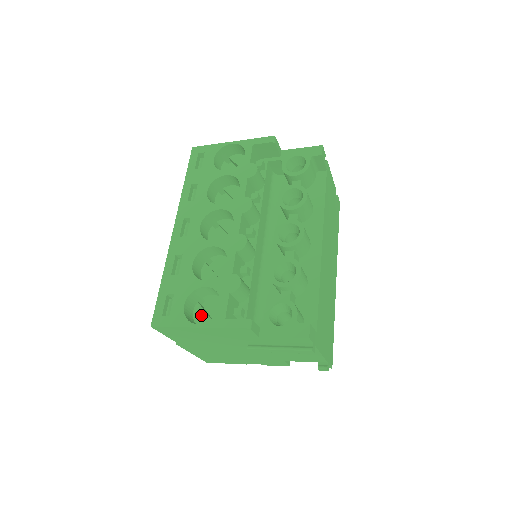
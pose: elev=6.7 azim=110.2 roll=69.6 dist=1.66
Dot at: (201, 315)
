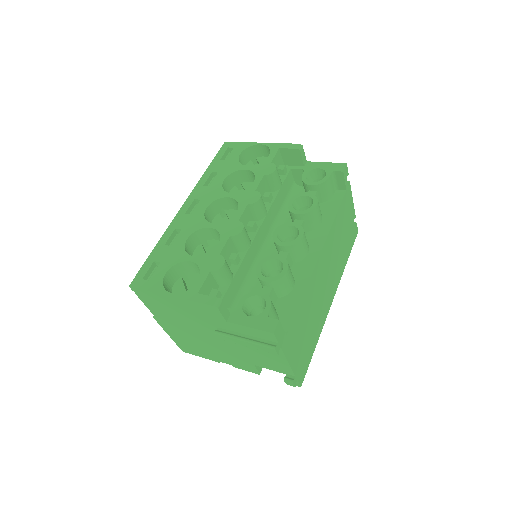
Dot at: (180, 289)
